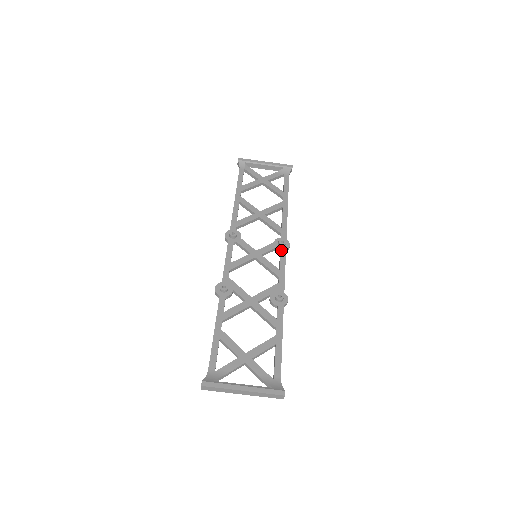
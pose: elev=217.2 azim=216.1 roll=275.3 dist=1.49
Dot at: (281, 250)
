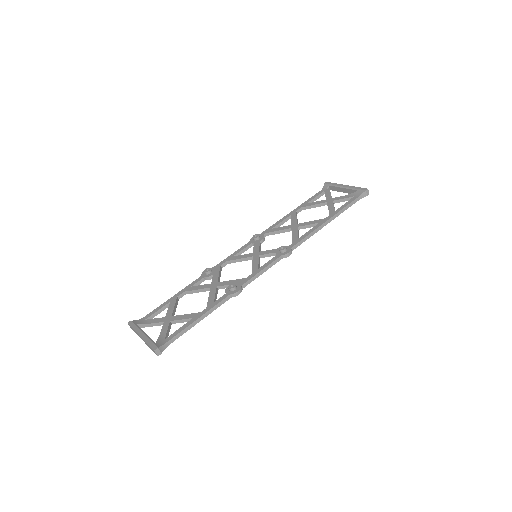
Dot at: (277, 255)
